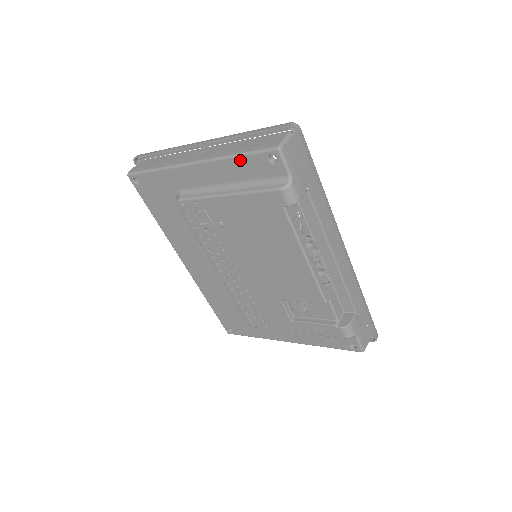
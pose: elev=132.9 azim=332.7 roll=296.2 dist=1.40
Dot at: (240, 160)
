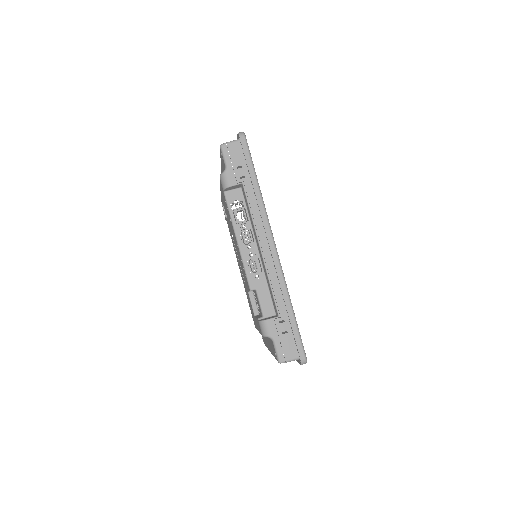
Dot at: (221, 160)
